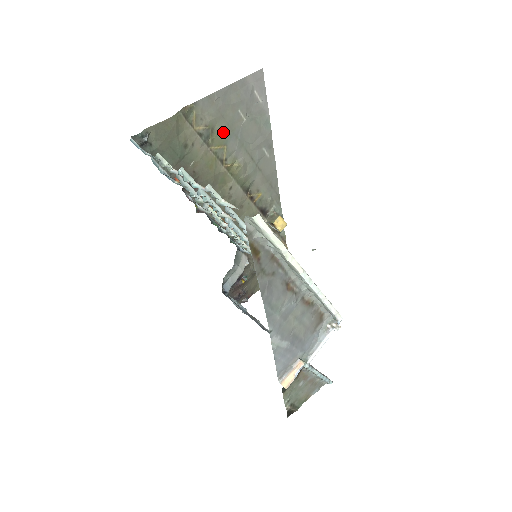
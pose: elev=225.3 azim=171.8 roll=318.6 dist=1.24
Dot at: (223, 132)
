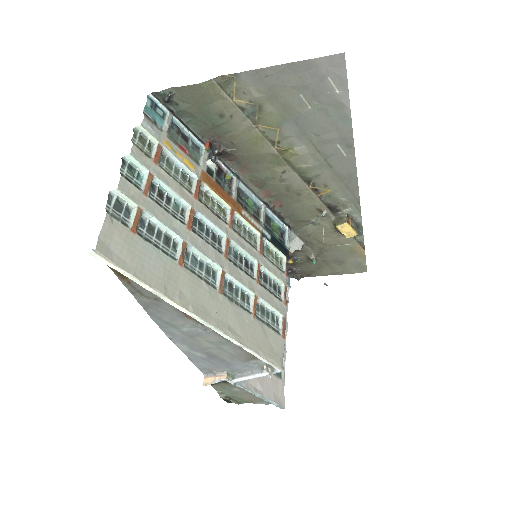
Dot at: (276, 113)
